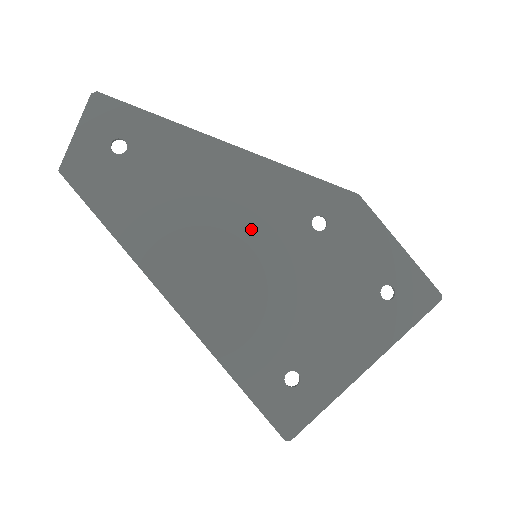
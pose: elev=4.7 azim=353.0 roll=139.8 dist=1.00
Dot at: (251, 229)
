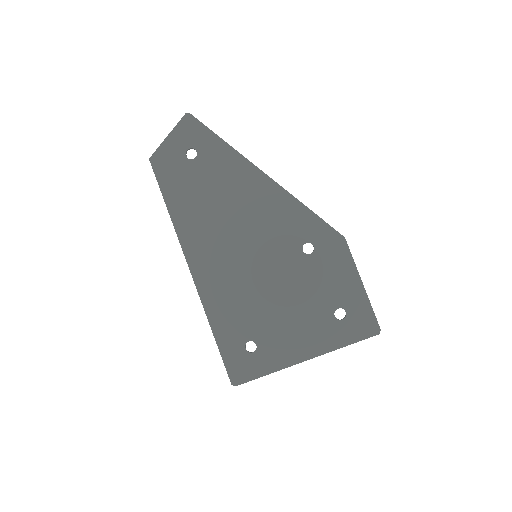
Dot at: (259, 237)
